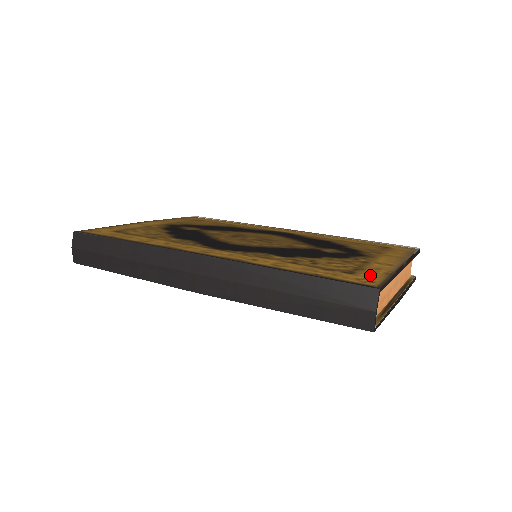
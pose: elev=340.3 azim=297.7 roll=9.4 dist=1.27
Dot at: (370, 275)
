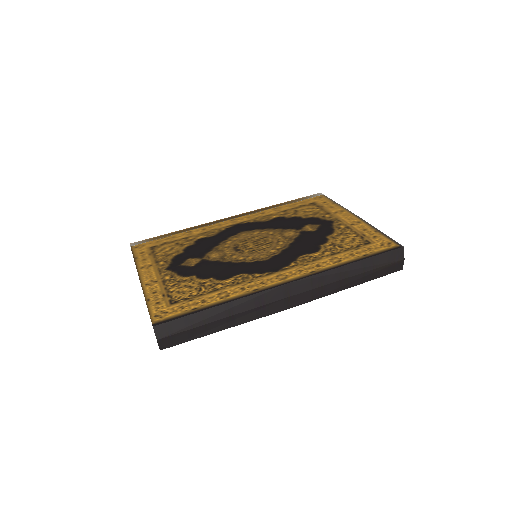
Dot at: (377, 238)
